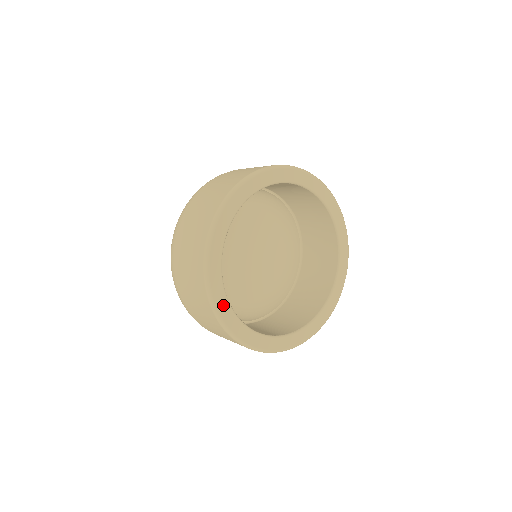
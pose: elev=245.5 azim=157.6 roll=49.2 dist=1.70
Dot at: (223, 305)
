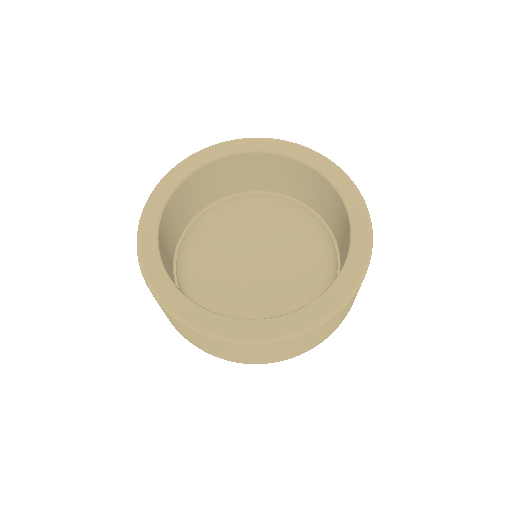
Dot at: (192, 312)
